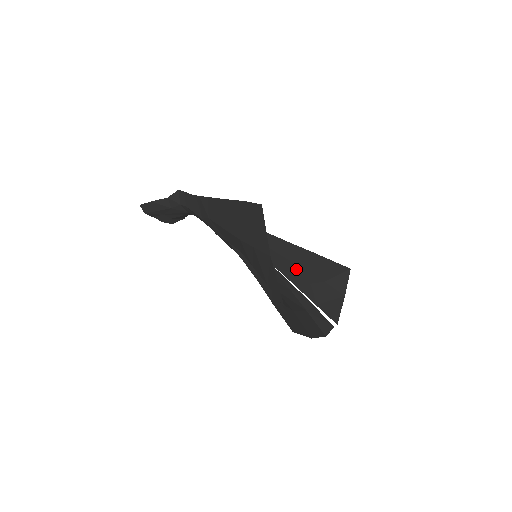
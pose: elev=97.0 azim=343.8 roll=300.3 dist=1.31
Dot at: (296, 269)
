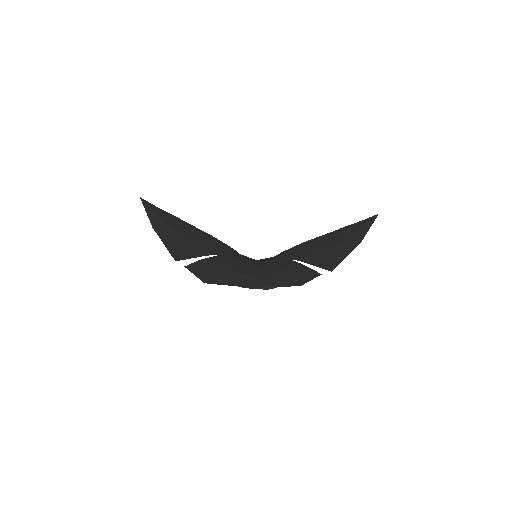
Dot at: (316, 250)
